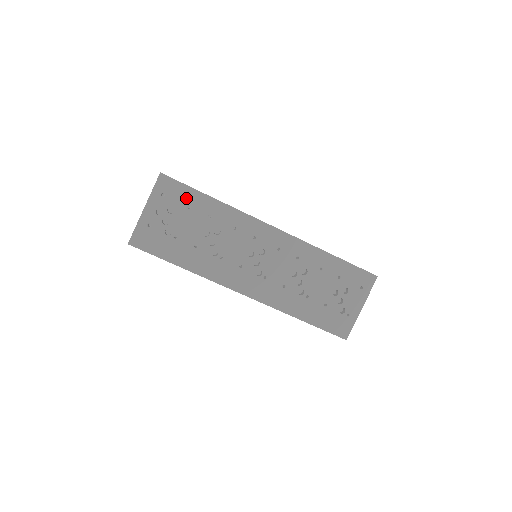
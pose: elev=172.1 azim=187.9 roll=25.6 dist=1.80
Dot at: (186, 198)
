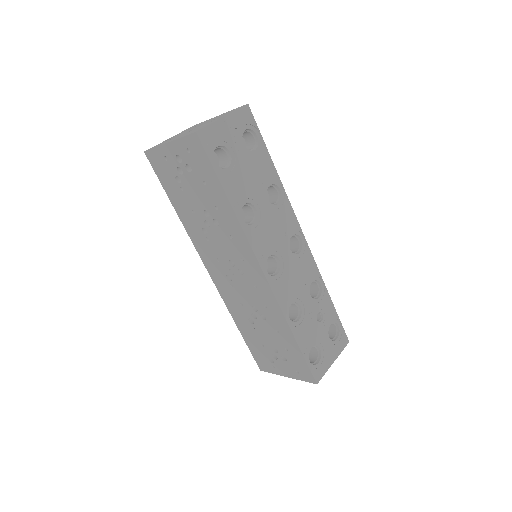
Dot at: (206, 174)
